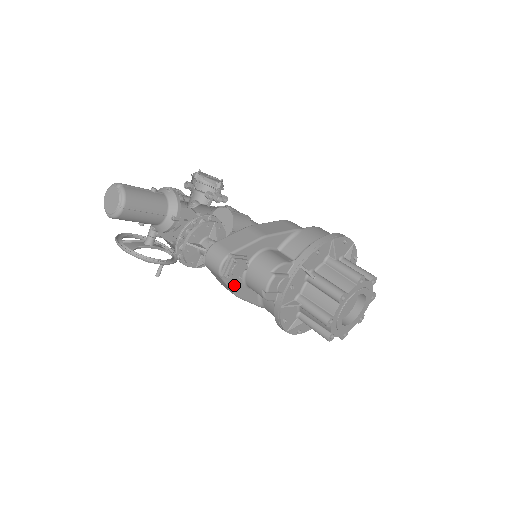
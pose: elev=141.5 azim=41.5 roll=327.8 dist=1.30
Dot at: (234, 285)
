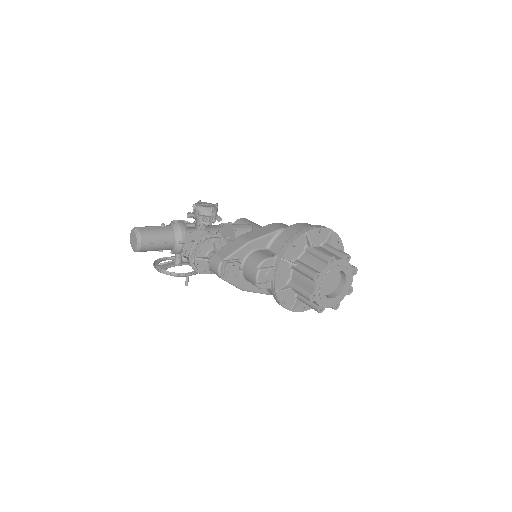
Dot at: (236, 282)
